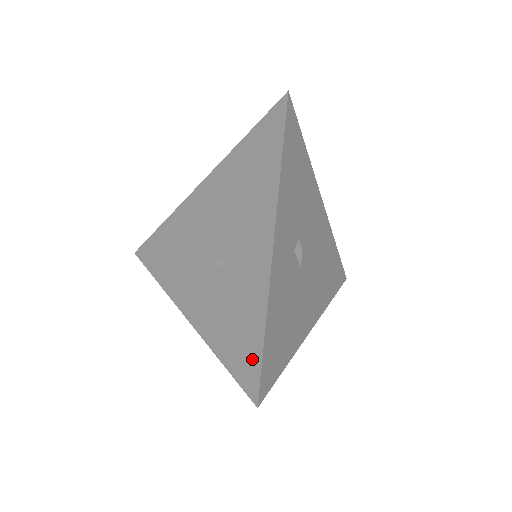
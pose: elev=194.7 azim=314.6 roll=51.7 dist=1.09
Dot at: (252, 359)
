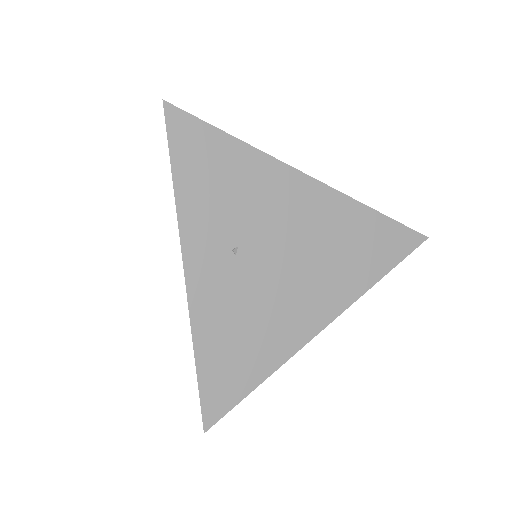
Dot at: occluded
